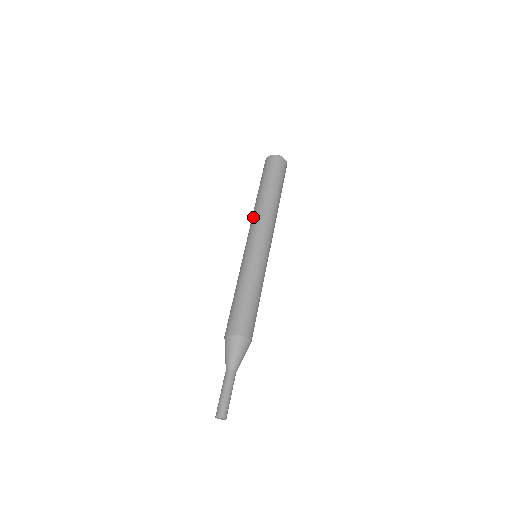
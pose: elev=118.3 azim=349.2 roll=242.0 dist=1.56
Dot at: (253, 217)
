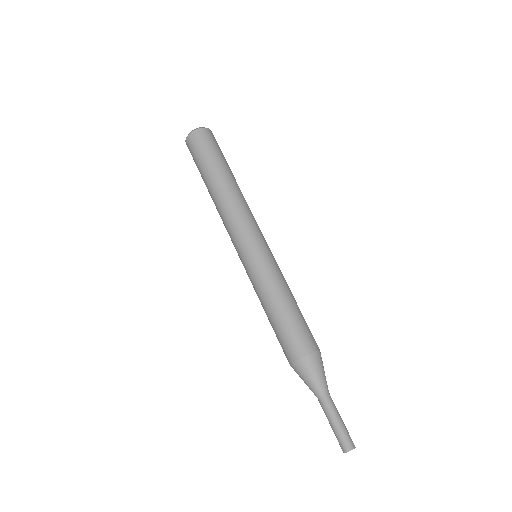
Dot at: occluded
